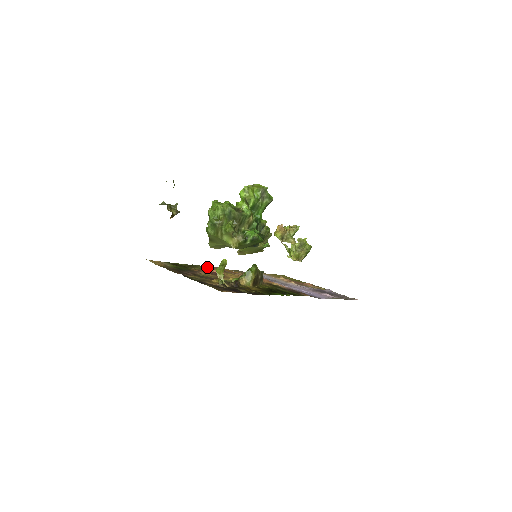
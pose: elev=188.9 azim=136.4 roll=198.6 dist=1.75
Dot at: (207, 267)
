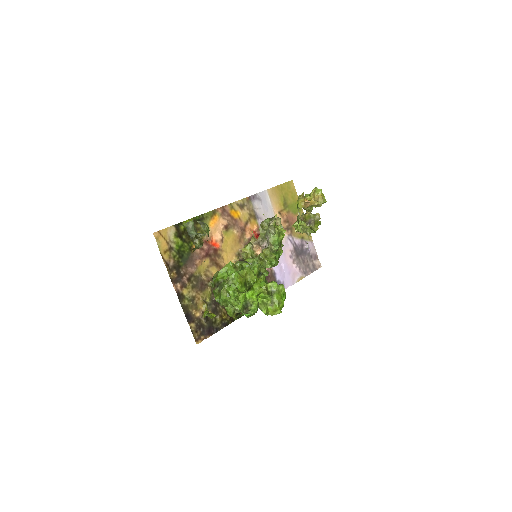
Dot at: (213, 216)
